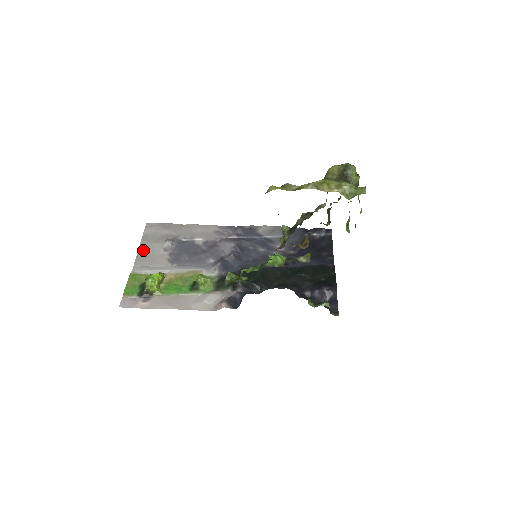
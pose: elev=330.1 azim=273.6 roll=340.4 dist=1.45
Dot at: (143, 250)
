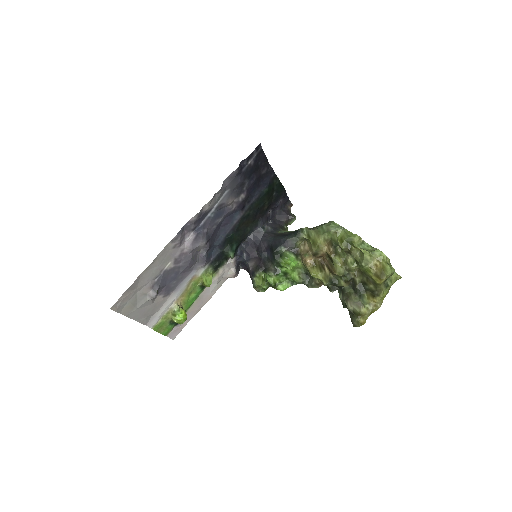
Dot at: (138, 316)
